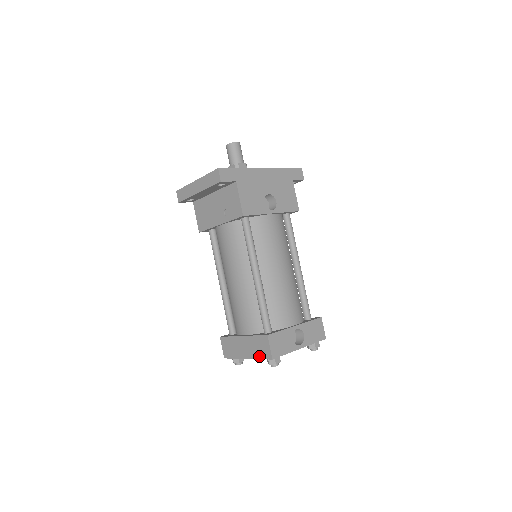
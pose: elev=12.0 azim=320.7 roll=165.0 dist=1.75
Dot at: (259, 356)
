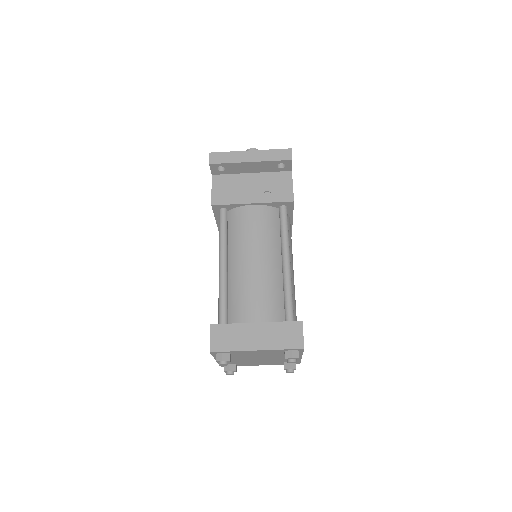
Dot at: (282, 345)
